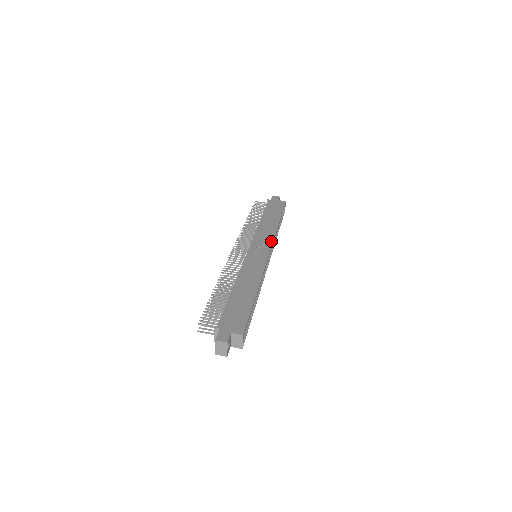
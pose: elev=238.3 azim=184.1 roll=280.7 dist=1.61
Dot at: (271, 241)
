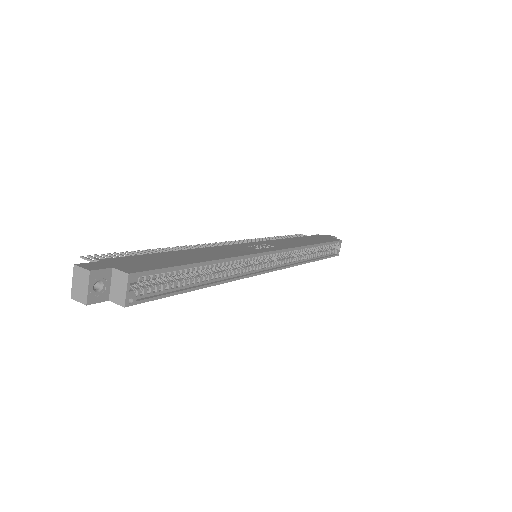
Dot at: (287, 247)
